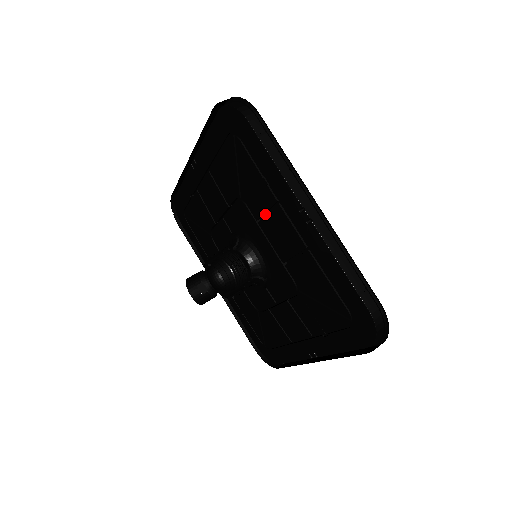
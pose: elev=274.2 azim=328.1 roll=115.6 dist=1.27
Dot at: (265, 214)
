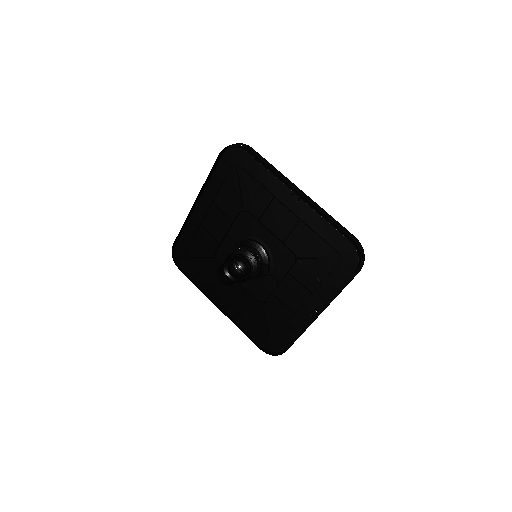
Dot at: (264, 213)
